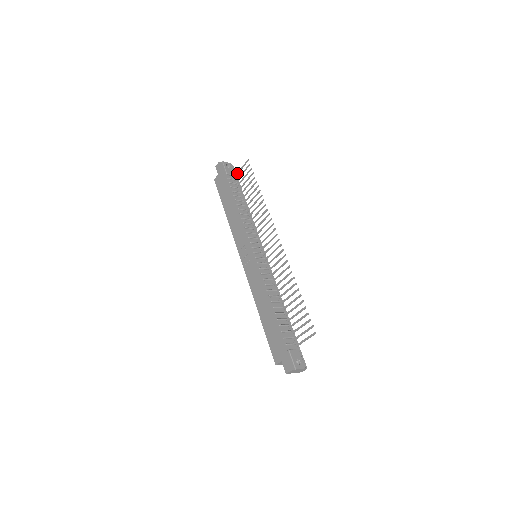
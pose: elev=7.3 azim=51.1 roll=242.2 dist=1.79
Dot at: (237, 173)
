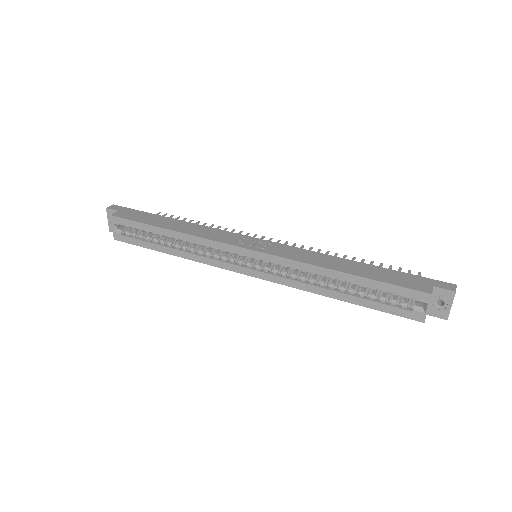
Dot at: occluded
